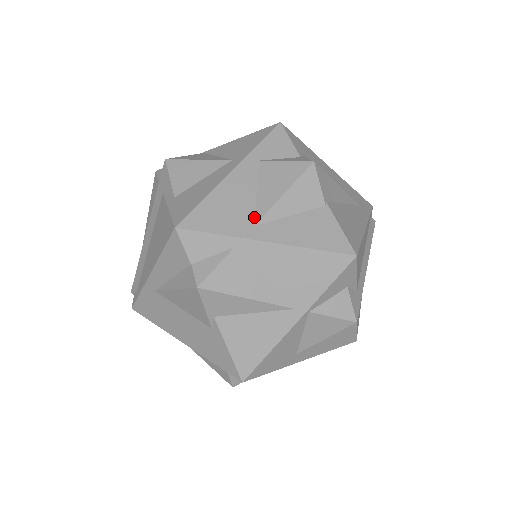
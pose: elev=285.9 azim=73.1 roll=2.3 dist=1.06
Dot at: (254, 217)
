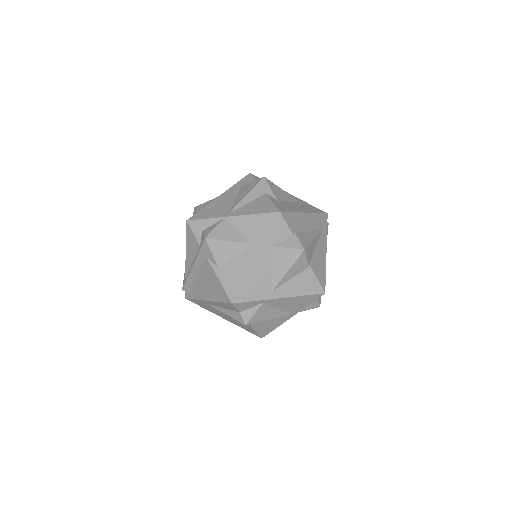
Dot at: (272, 285)
